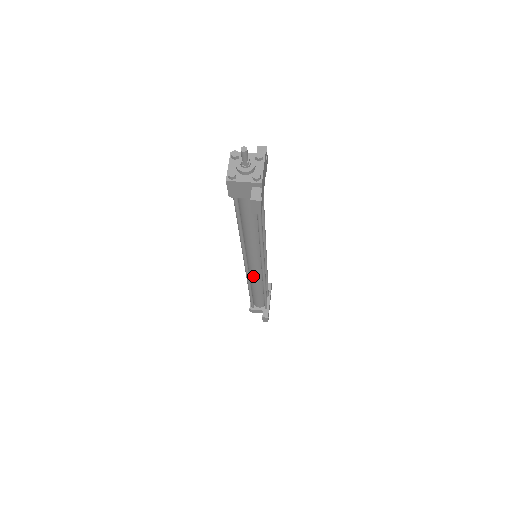
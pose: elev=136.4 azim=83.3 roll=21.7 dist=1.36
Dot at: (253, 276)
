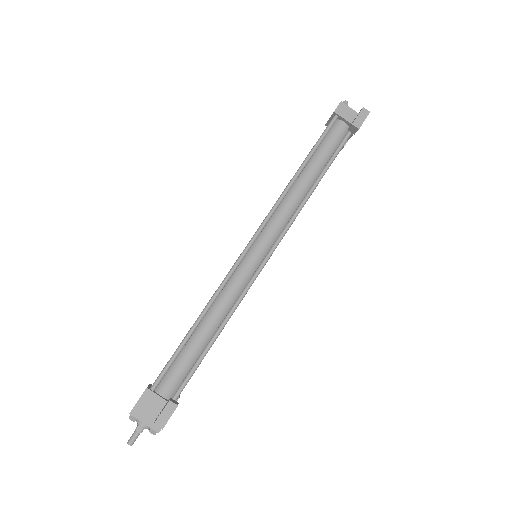
Dot at: occluded
